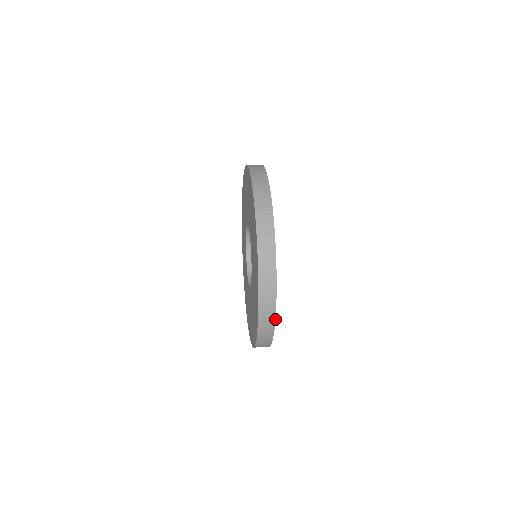
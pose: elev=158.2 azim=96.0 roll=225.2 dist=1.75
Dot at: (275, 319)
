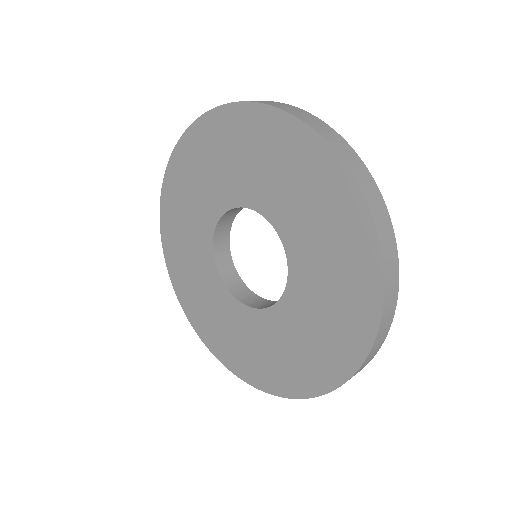
Dot at: occluded
